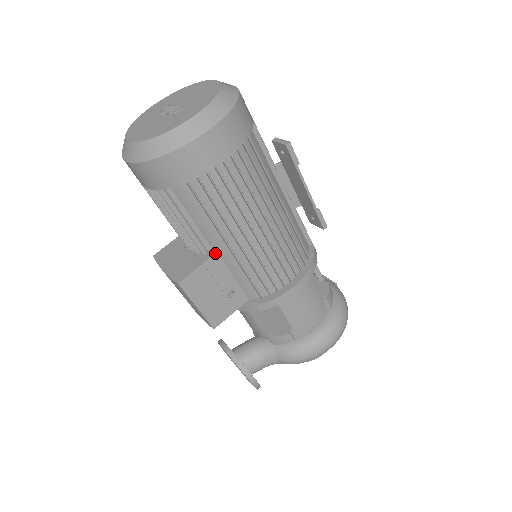
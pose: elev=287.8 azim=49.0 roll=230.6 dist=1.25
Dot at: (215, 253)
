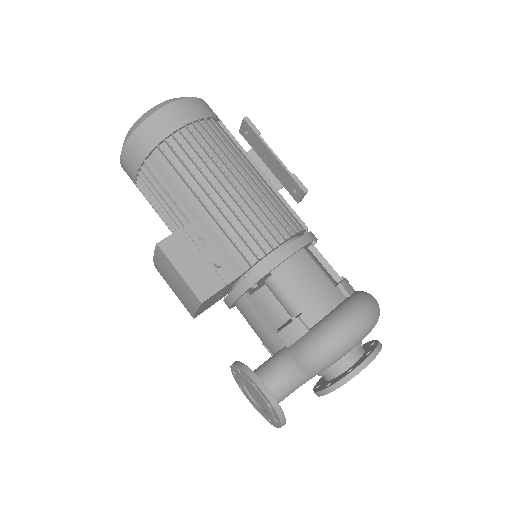
Dot at: (195, 219)
